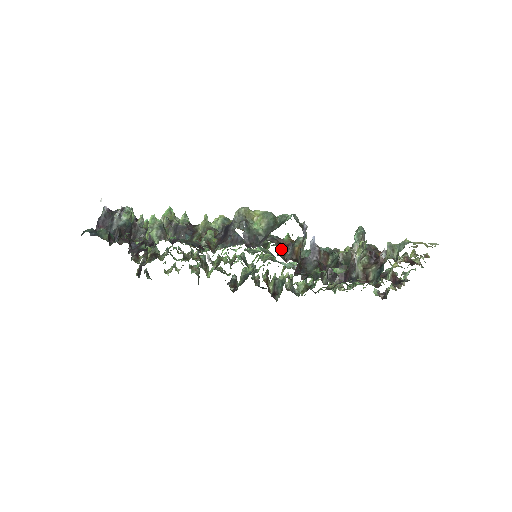
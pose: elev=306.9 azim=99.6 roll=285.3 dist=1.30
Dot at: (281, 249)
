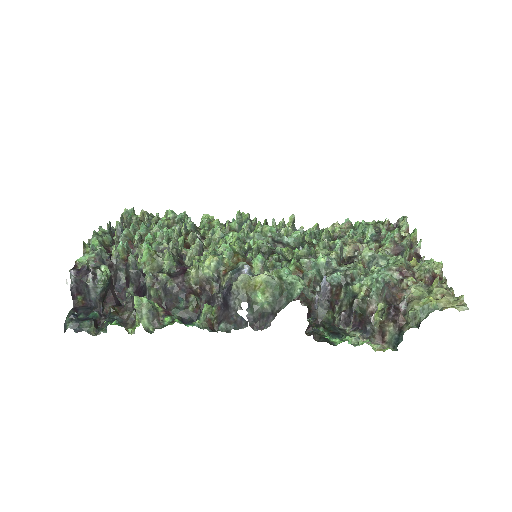
Dot at: occluded
